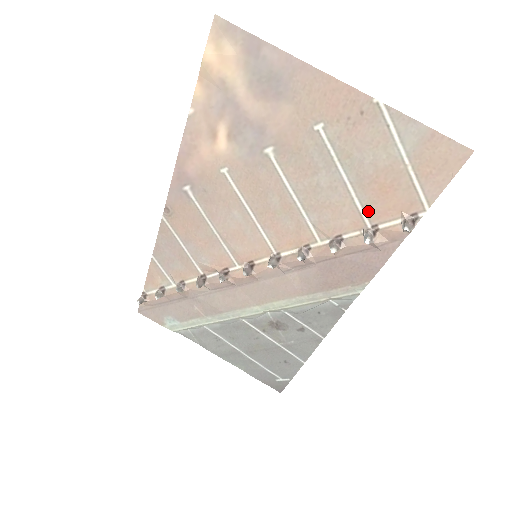
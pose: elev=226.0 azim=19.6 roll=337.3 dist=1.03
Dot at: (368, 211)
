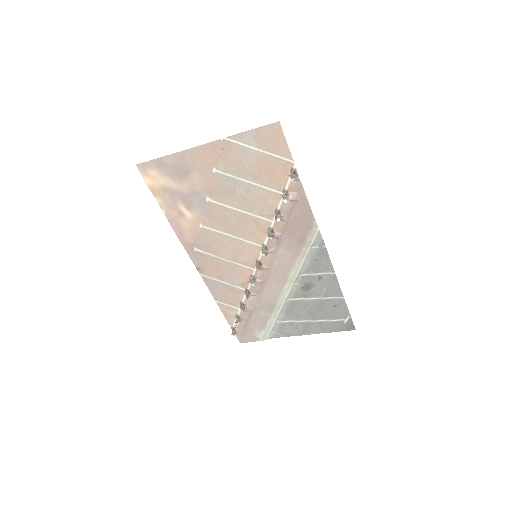
Dot at: (273, 187)
